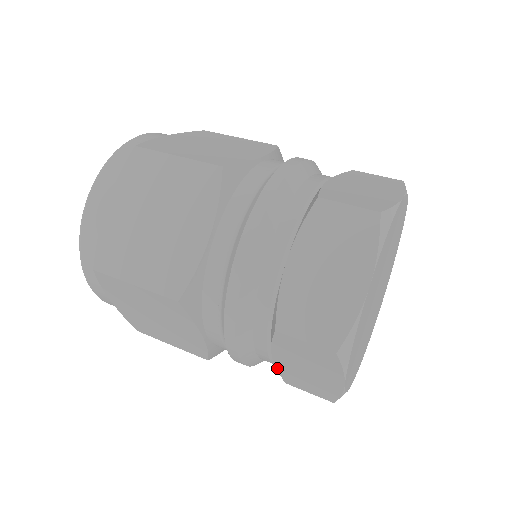
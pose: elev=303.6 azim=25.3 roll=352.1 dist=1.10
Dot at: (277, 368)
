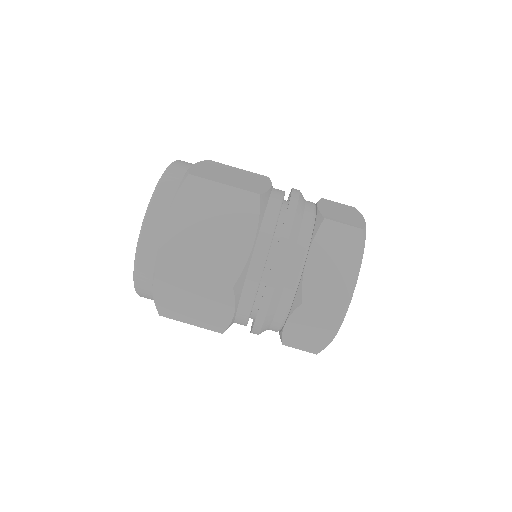
Dot at: (283, 333)
